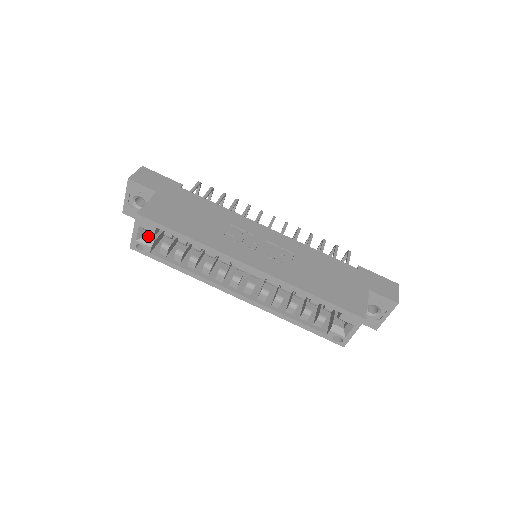
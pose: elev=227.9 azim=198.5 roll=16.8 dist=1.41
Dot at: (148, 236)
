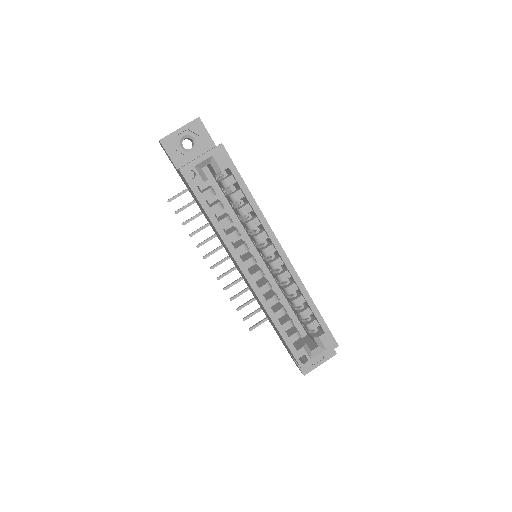
Dot at: occluded
